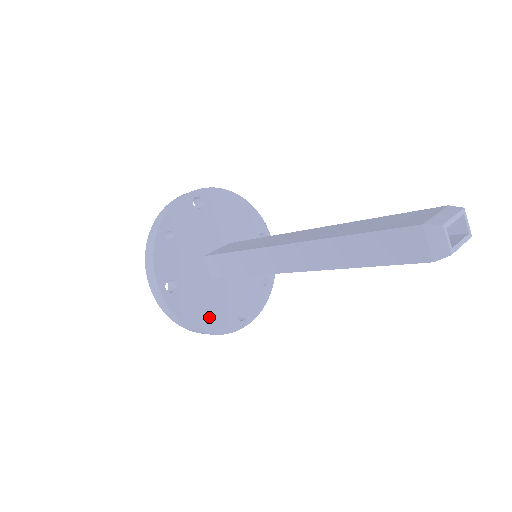
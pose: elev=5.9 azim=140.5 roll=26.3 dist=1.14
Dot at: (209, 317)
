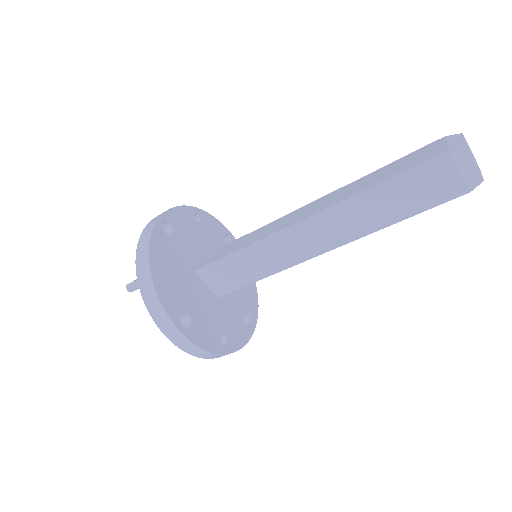
Dot at: (166, 278)
